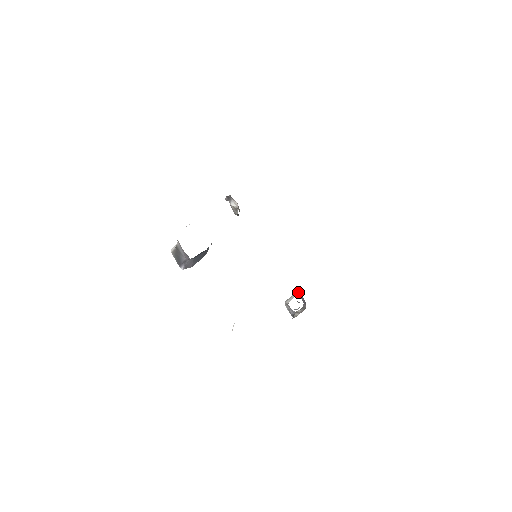
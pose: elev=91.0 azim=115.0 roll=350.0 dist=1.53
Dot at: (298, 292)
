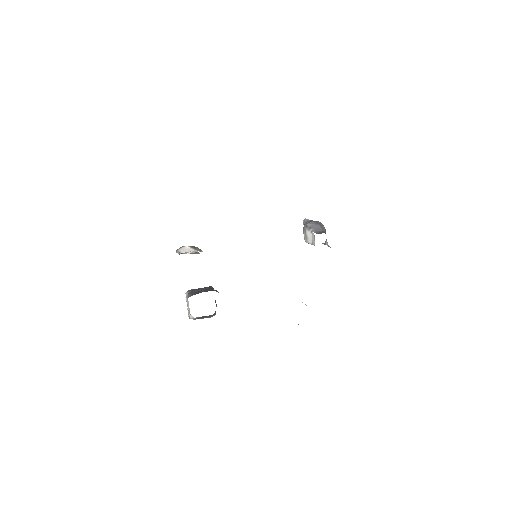
Dot at: (307, 227)
